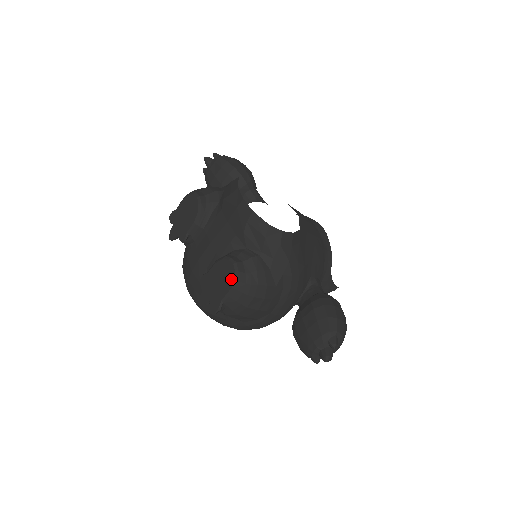
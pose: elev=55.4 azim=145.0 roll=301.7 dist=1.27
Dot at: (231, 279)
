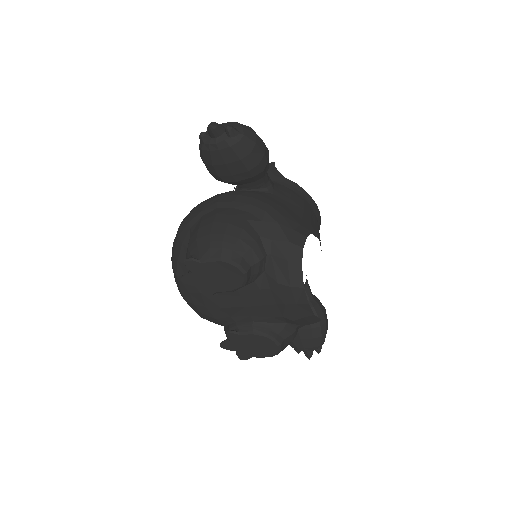
Dot at: (271, 353)
